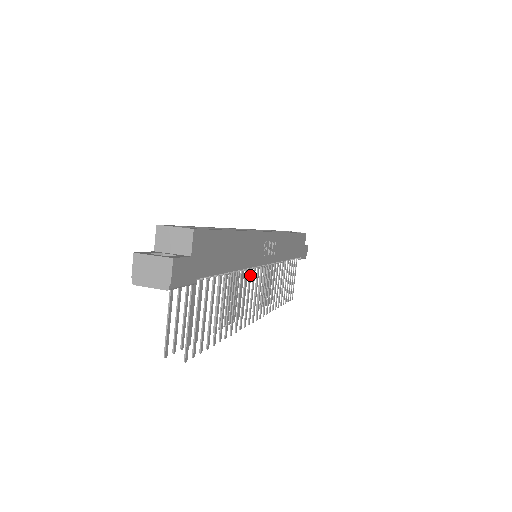
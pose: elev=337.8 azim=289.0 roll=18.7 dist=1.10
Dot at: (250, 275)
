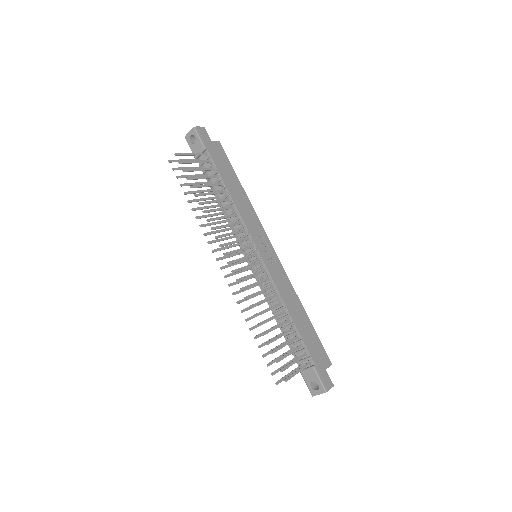
Dot at: (241, 231)
